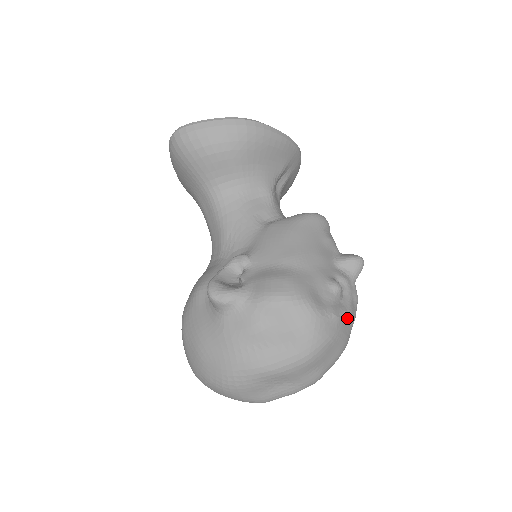
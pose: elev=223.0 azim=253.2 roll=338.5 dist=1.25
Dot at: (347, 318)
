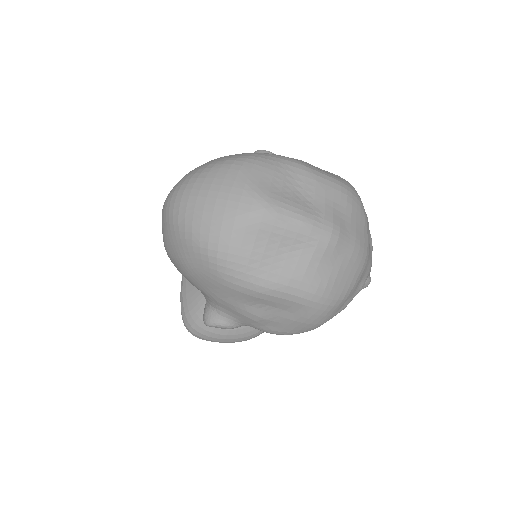
Dot at: (370, 238)
